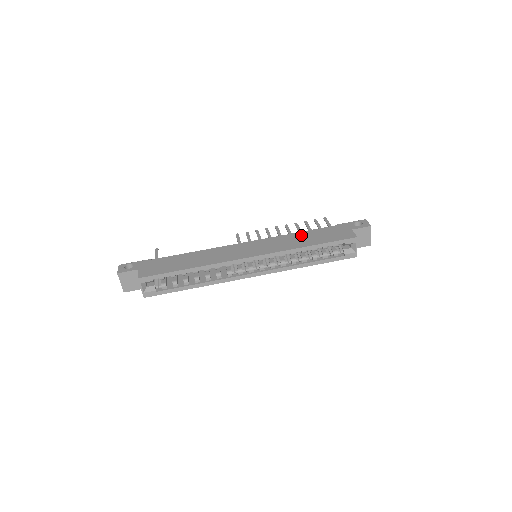
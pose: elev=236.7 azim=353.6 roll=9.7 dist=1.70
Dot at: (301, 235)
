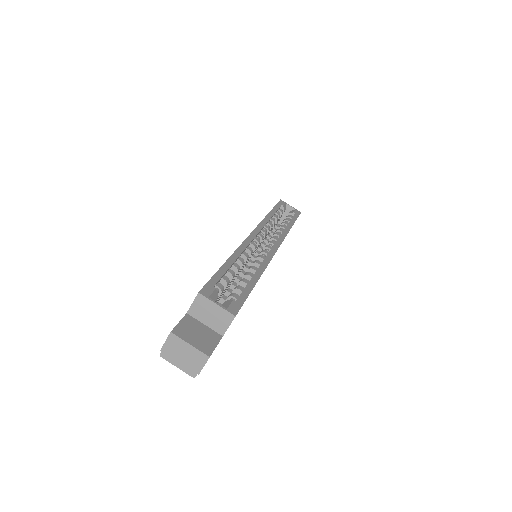
Dot at: occluded
